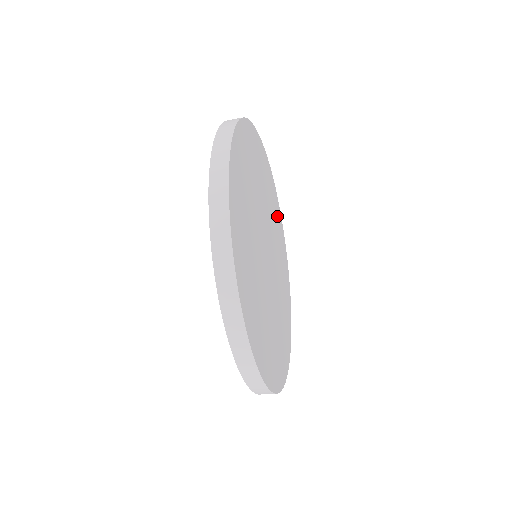
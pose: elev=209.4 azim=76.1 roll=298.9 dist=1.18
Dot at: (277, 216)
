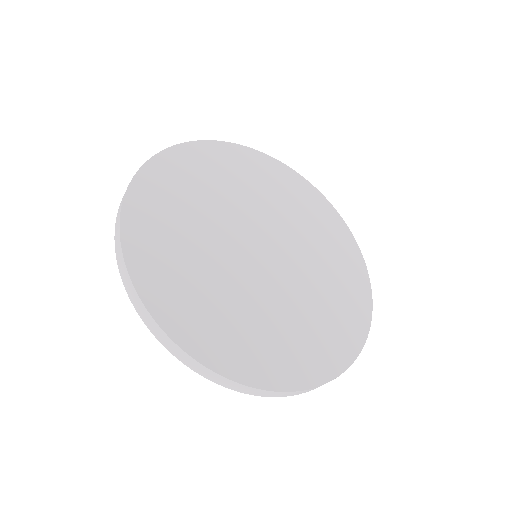
Dot at: (347, 270)
